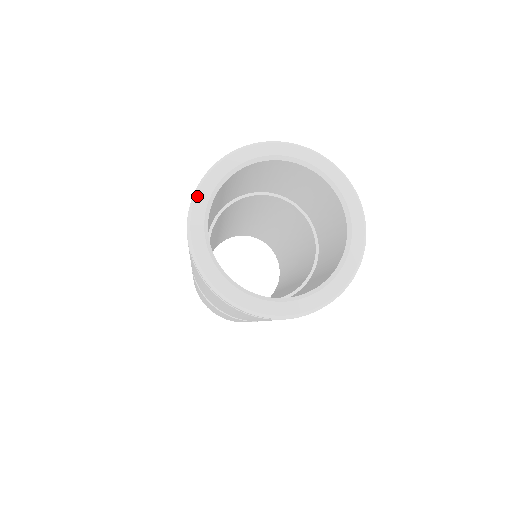
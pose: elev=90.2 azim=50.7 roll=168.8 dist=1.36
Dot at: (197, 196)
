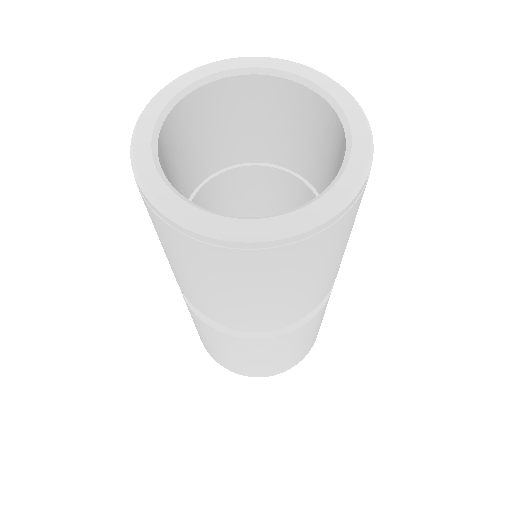
Dot at: (143, 181)
